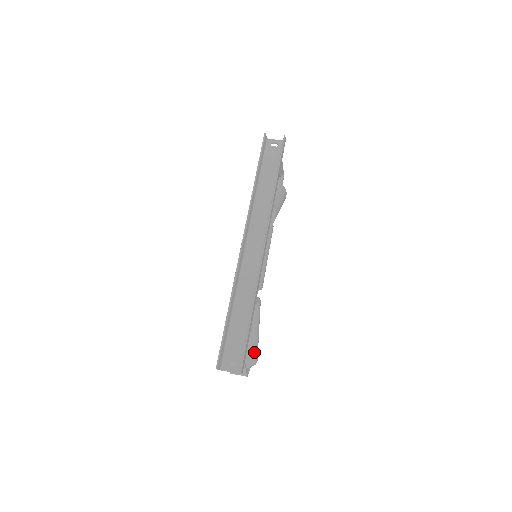
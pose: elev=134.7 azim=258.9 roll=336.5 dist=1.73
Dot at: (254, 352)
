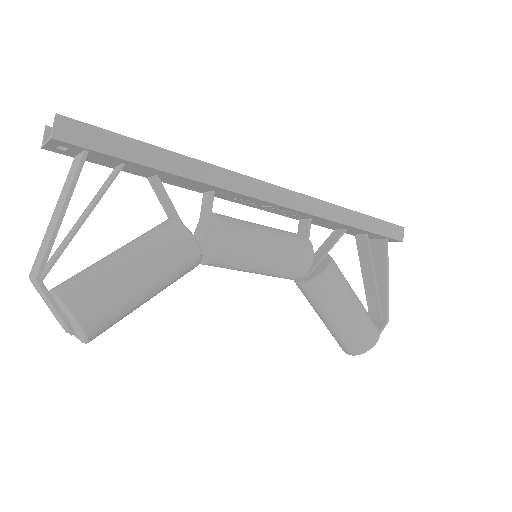
Dot at: (98, 285)
